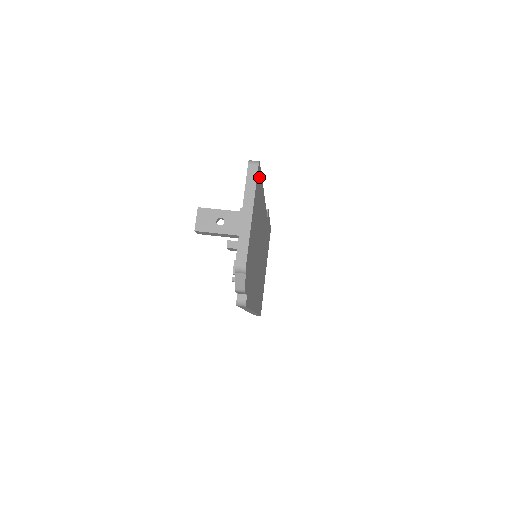
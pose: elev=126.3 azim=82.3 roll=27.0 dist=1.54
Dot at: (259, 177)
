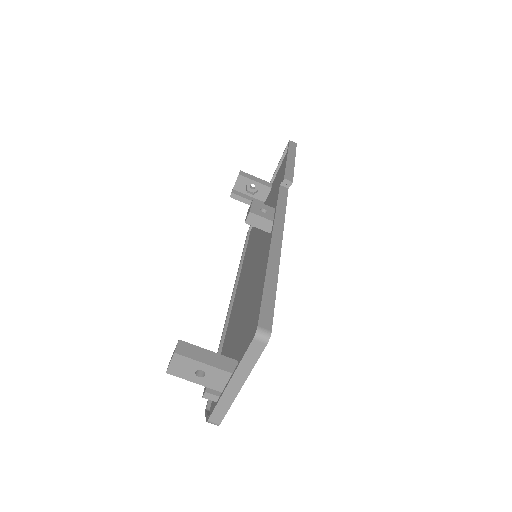
Dot at: occluded
